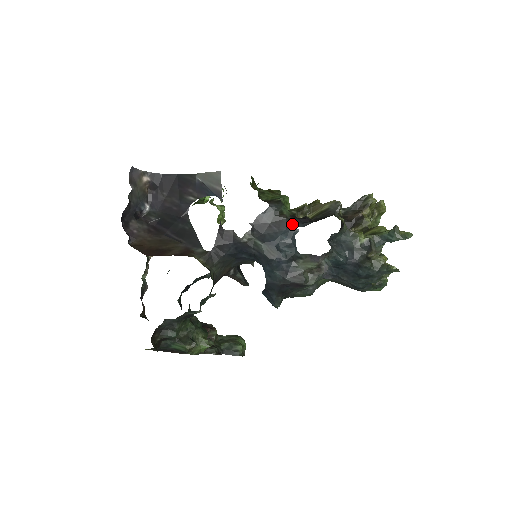
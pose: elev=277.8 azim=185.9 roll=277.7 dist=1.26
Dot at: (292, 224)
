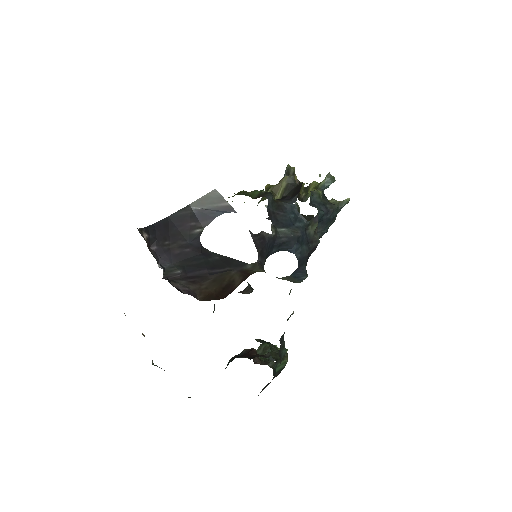
Dot at: (289, 203)
